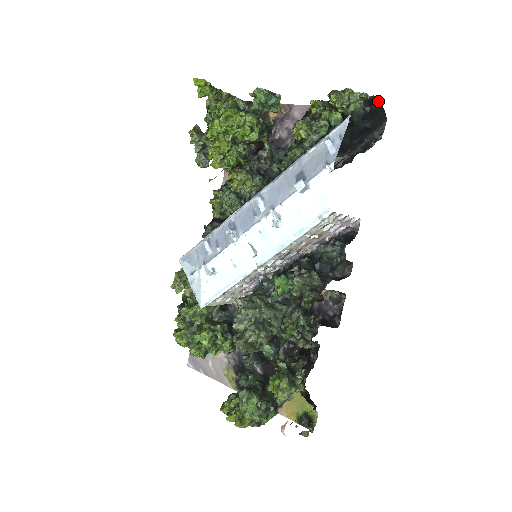
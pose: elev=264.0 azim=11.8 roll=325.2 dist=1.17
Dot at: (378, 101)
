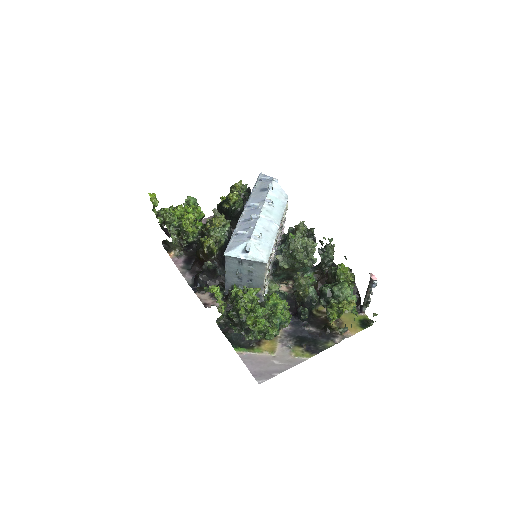
Dot at: (250, 191)
